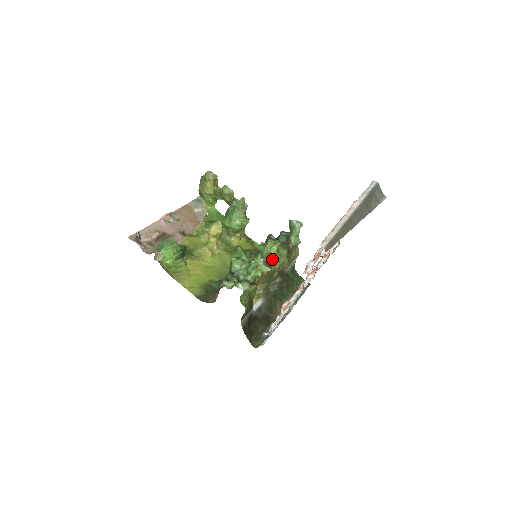
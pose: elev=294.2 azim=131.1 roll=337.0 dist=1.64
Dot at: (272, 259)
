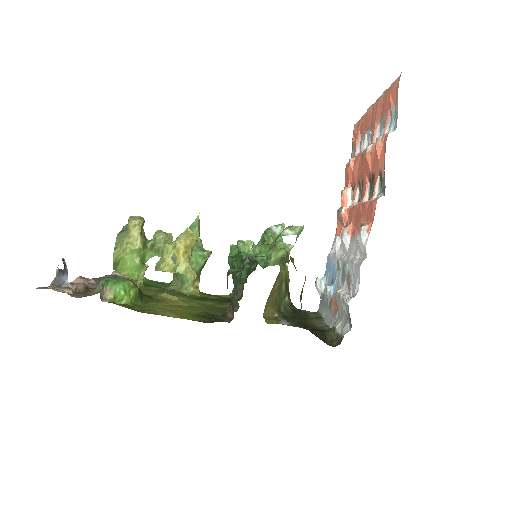
Dot at: occluded
